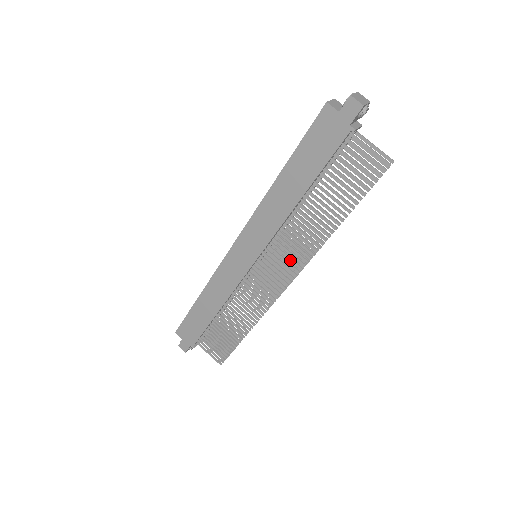
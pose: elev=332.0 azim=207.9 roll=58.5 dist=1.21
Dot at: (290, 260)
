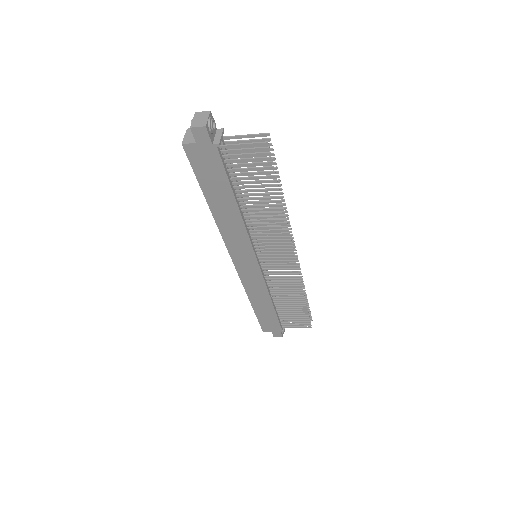
Dot at: (278, 244)
